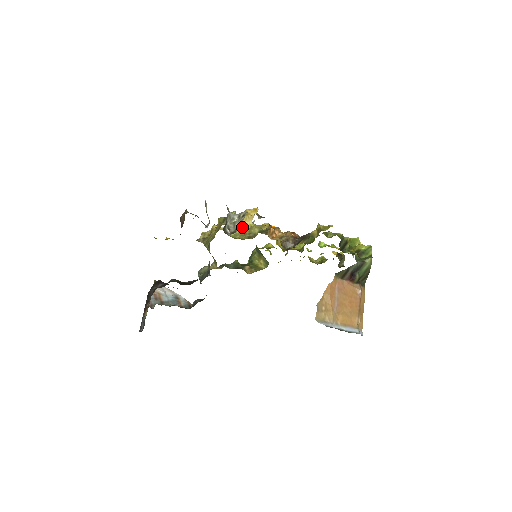
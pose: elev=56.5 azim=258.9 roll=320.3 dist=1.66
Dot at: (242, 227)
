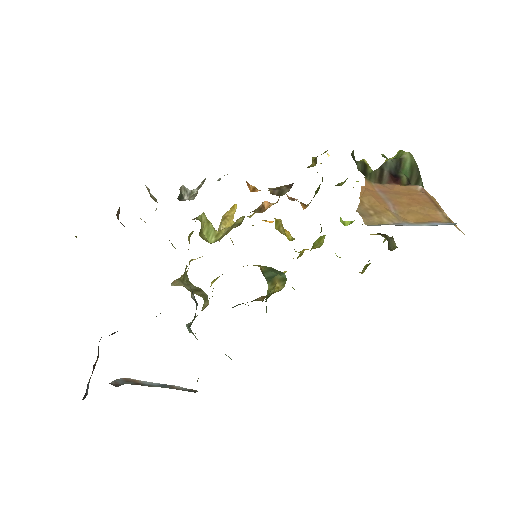
Dot at: (222, 231)
